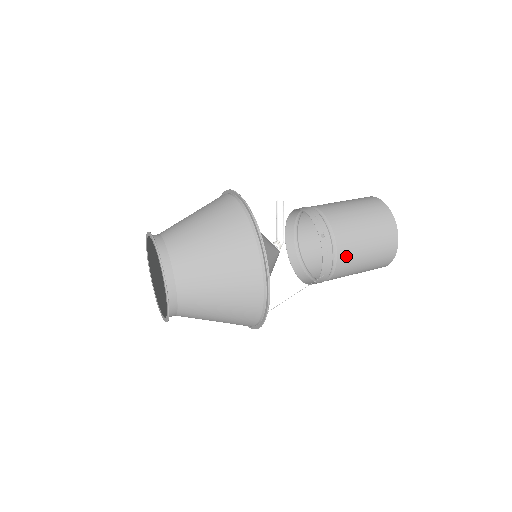
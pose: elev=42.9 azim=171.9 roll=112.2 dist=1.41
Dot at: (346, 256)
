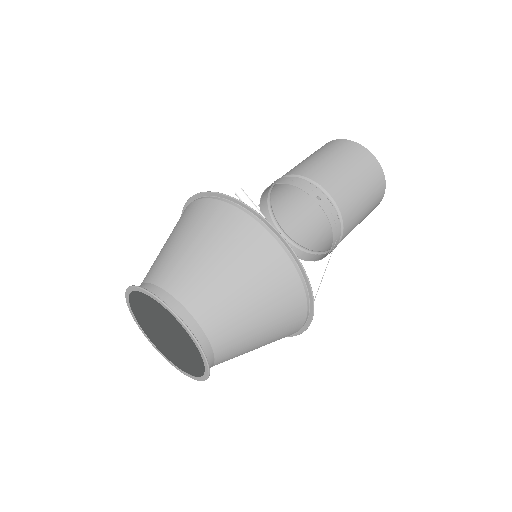
Dot at: (348, 209)
